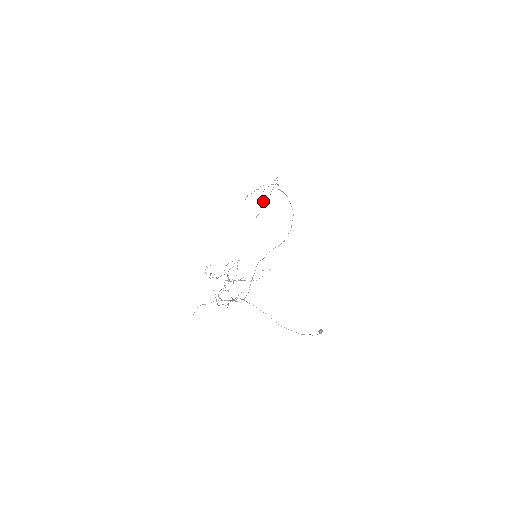
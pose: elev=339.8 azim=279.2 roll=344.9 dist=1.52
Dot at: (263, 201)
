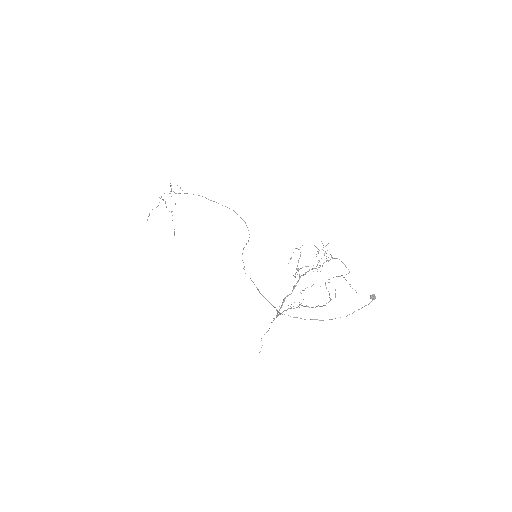
Dot at: occluded
